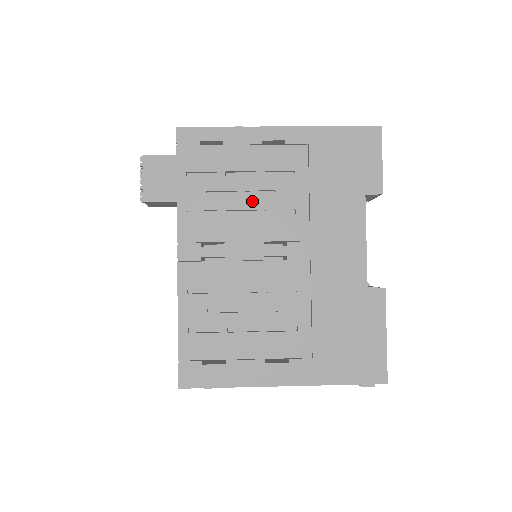
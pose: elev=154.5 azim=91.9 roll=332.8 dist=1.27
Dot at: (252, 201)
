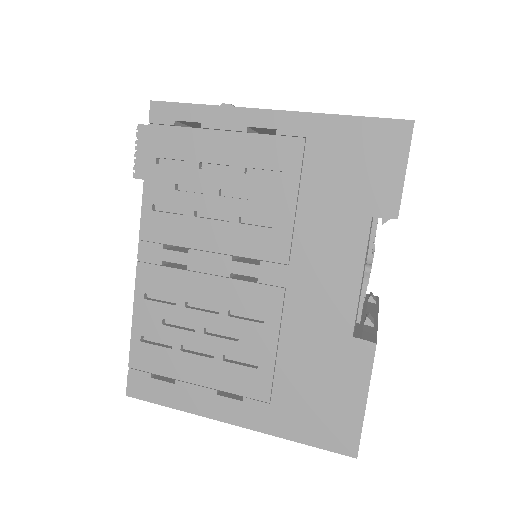
Dot at: (226, 203)
